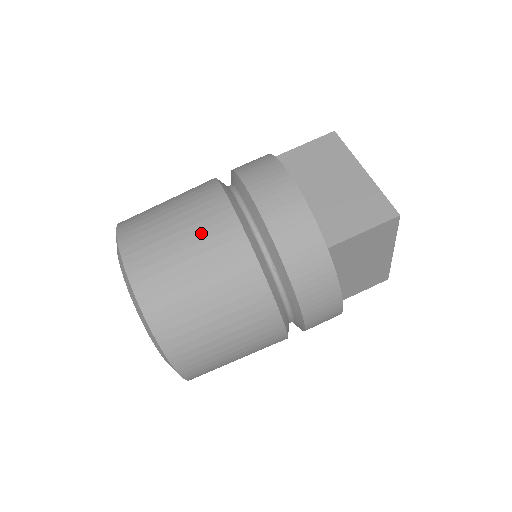
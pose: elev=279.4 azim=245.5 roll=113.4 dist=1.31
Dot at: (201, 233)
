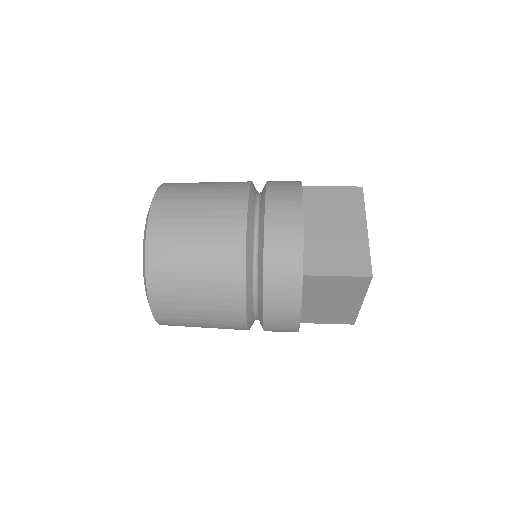
Dot at: (214, 219)
